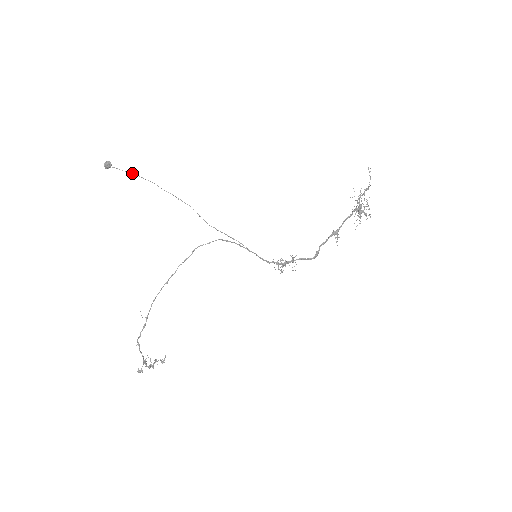
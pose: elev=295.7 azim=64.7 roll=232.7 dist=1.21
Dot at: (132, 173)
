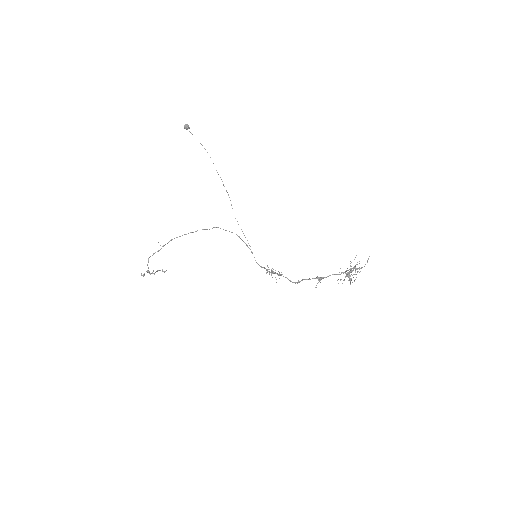
Dot at: (201, 144)
